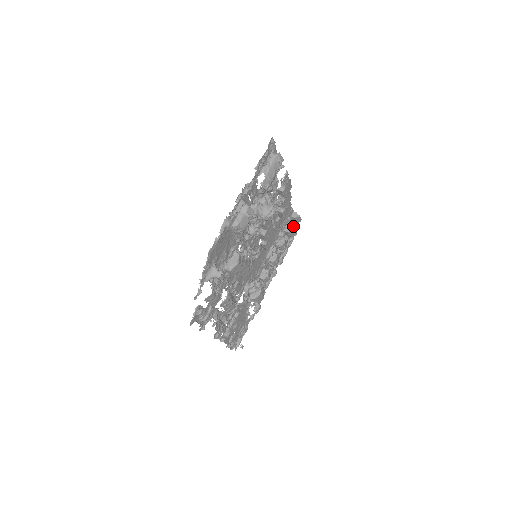
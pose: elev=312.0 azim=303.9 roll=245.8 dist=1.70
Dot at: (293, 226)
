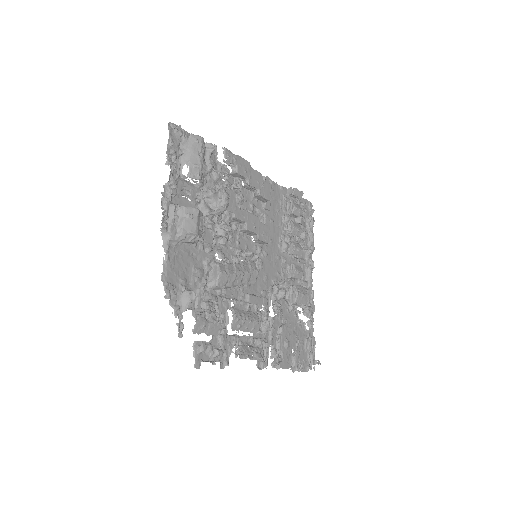
Dot at: (300, 204)
